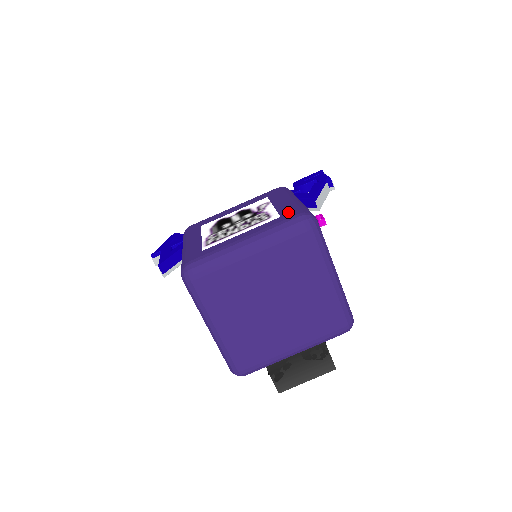
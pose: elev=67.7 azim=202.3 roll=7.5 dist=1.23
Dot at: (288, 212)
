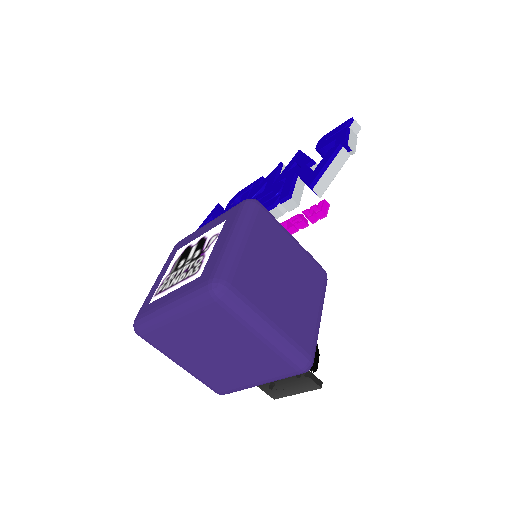
Dot at: (208, 270)
